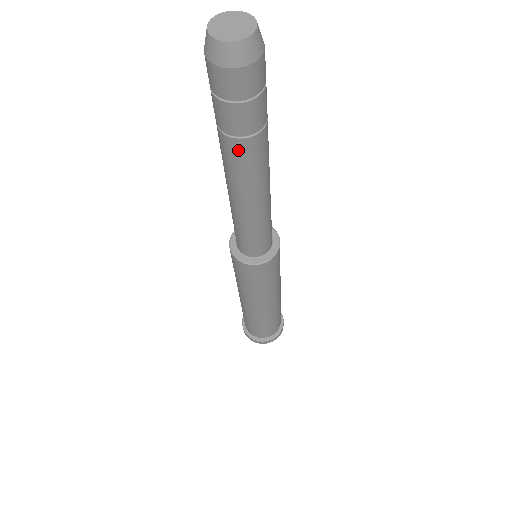
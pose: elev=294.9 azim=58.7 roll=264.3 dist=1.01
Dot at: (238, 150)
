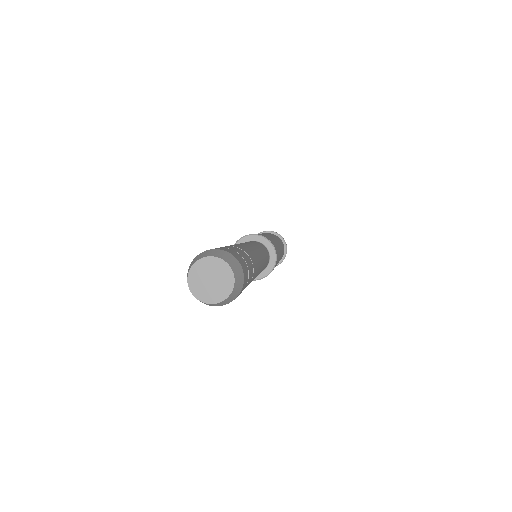
Dot at: occluded
